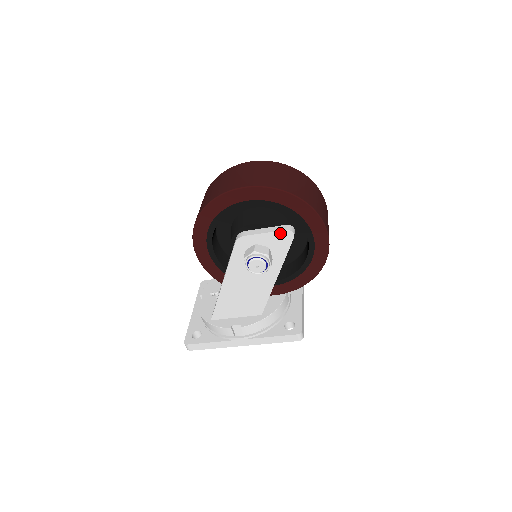
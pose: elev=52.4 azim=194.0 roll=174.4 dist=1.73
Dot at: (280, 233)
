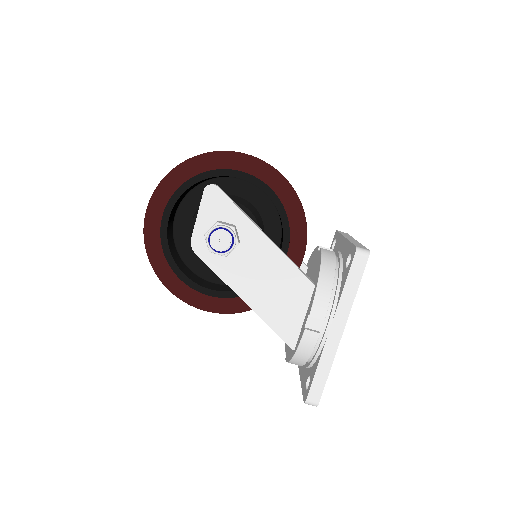
Dot at: (205, 199)
